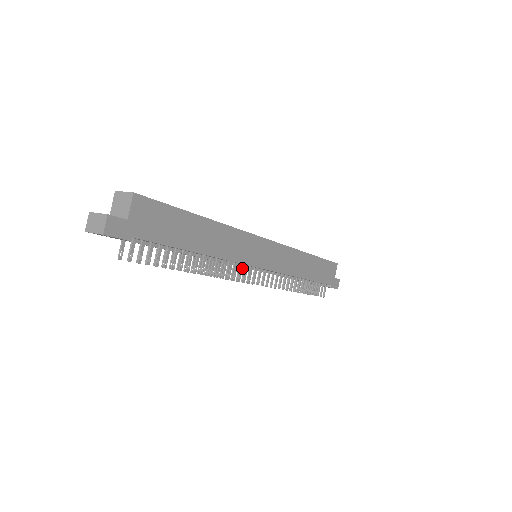
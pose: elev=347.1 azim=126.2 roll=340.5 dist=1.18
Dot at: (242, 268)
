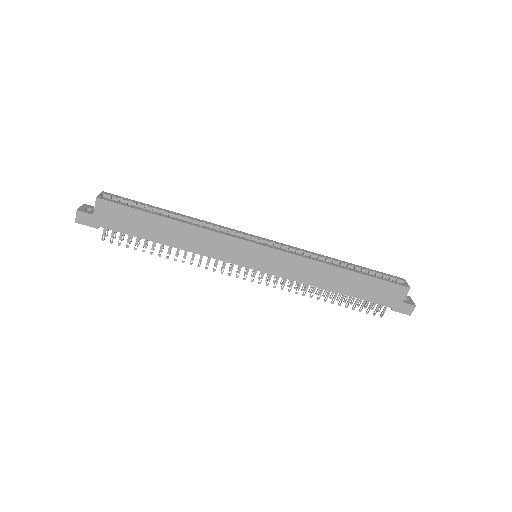
Dot at: occluded
